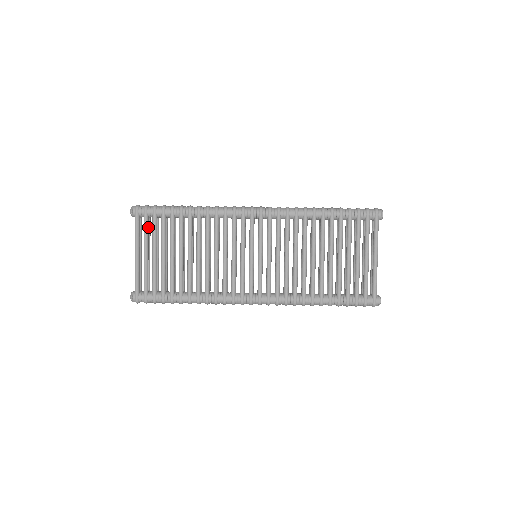
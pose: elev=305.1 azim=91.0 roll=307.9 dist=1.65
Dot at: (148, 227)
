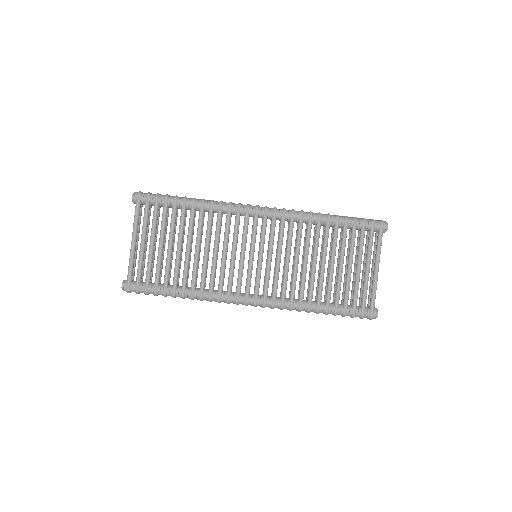
Dot at: (148, 215)
